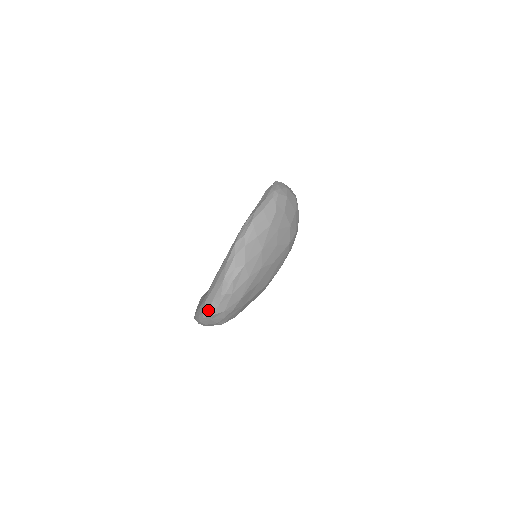
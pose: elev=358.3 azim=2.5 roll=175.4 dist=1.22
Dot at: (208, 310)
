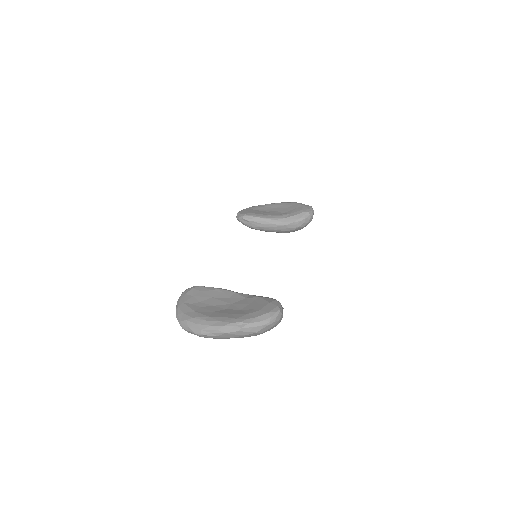
Dot at: (183, 324)
